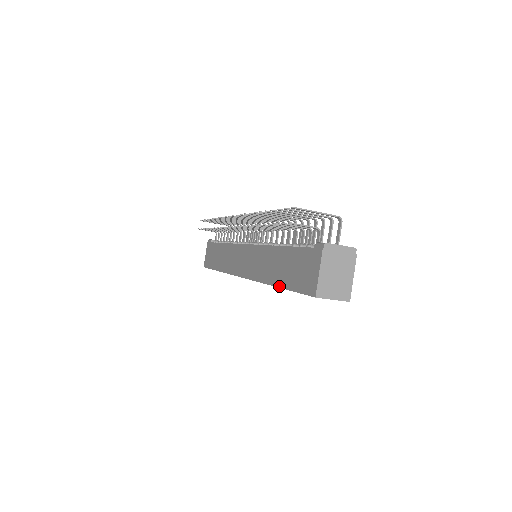
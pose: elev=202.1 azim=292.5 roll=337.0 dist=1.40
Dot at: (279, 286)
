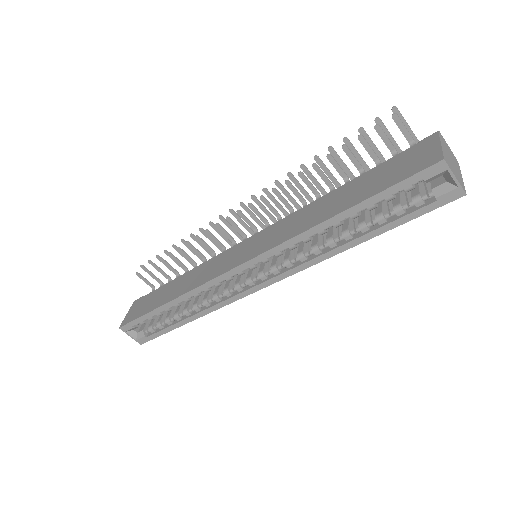
Dot at: (348, 207)
